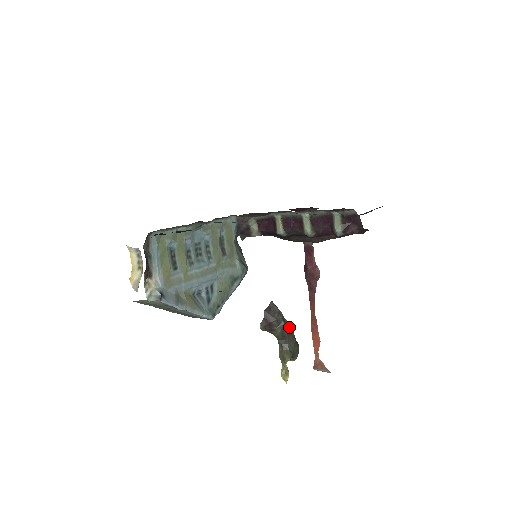
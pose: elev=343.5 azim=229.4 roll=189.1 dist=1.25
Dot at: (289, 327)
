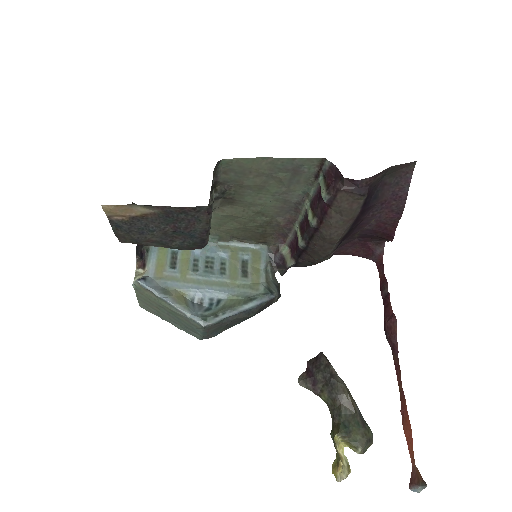
Dot at: (339, 384)
